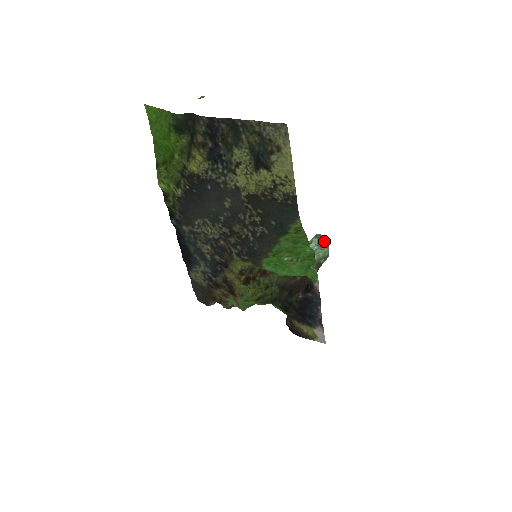
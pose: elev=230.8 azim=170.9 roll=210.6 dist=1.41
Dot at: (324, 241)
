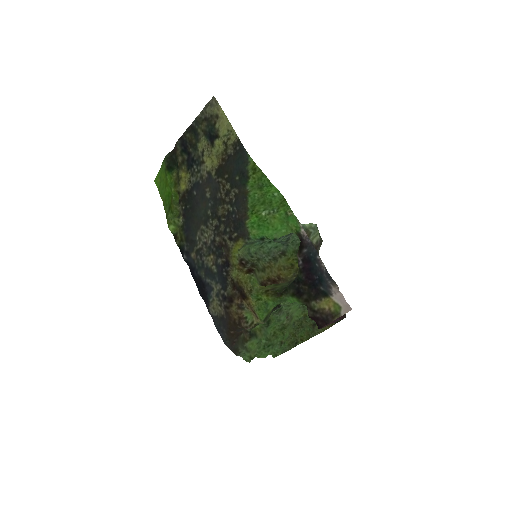
Dot at: occluded
